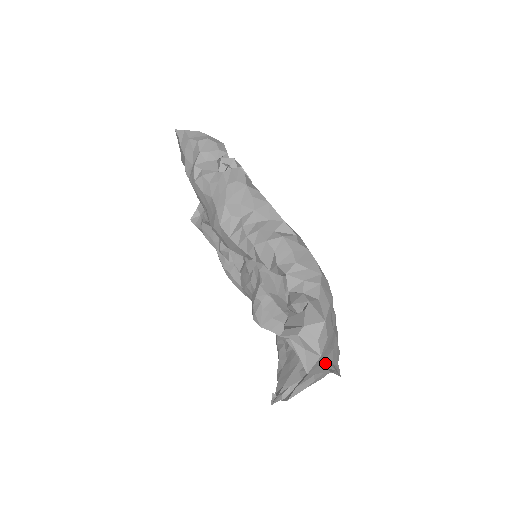
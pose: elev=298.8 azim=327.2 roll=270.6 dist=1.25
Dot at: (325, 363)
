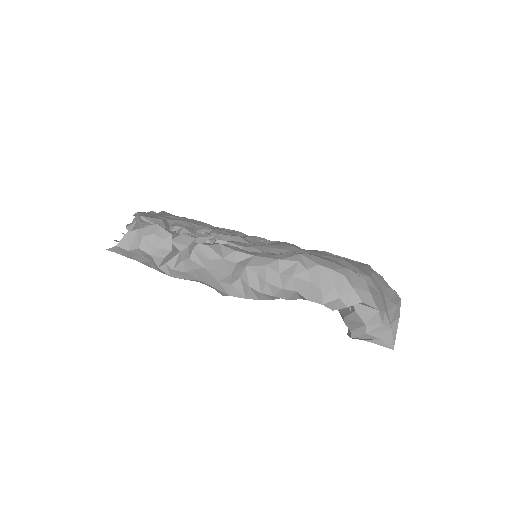
Dot at: (390, 315)
